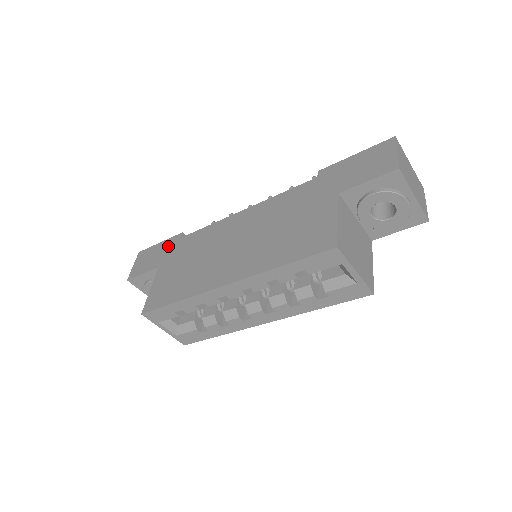
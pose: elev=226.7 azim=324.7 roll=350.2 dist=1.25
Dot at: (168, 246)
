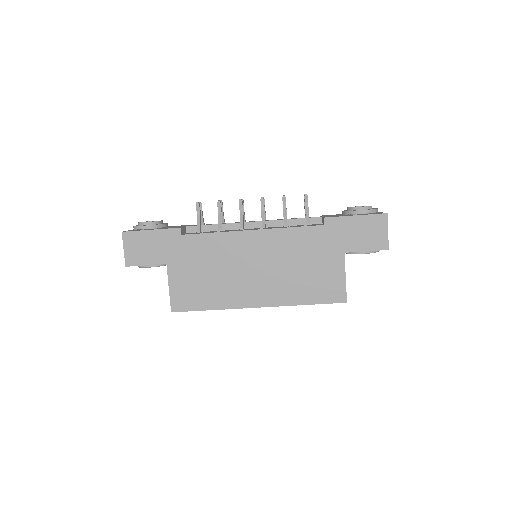
Dot at: (167, 240)
